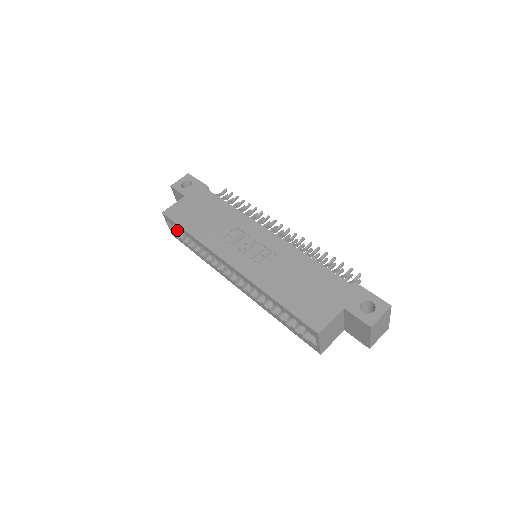
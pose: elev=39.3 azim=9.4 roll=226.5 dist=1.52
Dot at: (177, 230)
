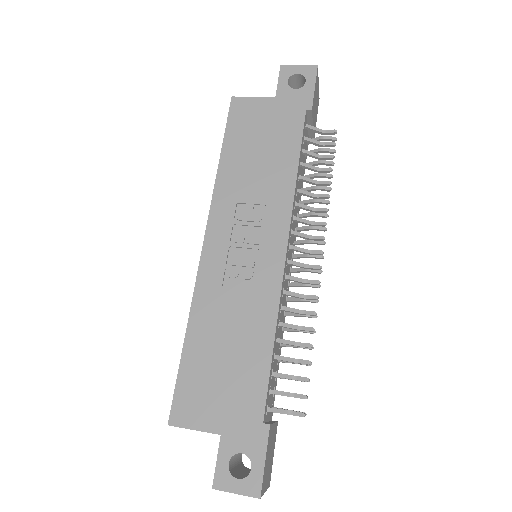
Dot at: occluded
